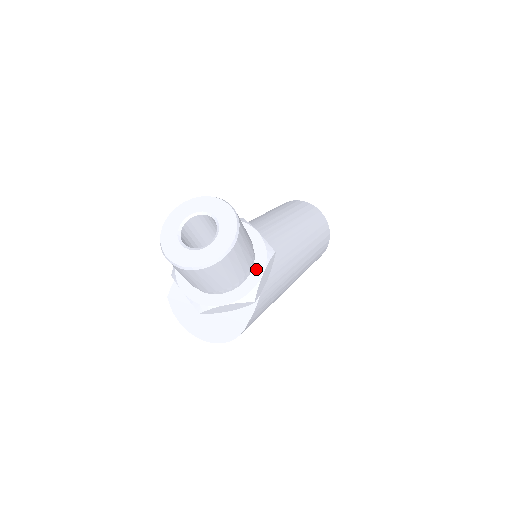
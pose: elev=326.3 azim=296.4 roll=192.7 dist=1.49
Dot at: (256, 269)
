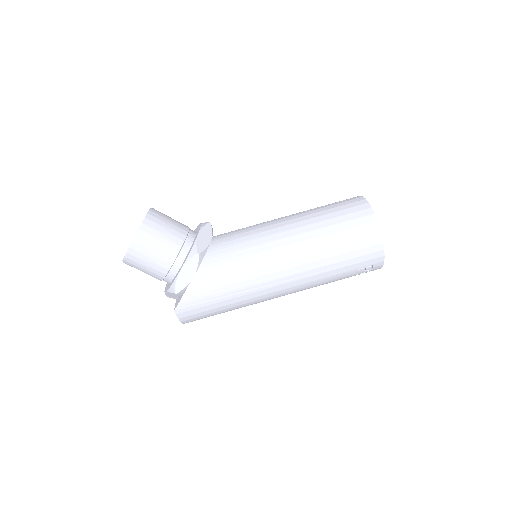
Dot at: (181, 266)
